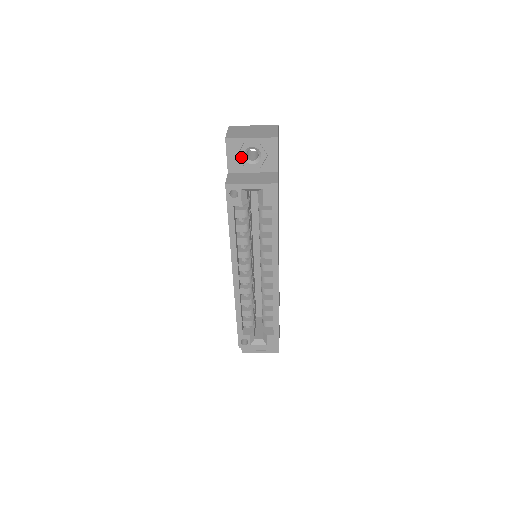
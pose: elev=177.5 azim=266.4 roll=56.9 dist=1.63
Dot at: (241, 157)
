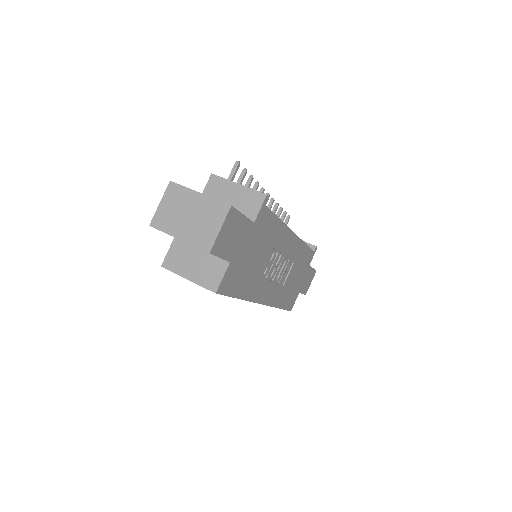
Dot at: occluded
